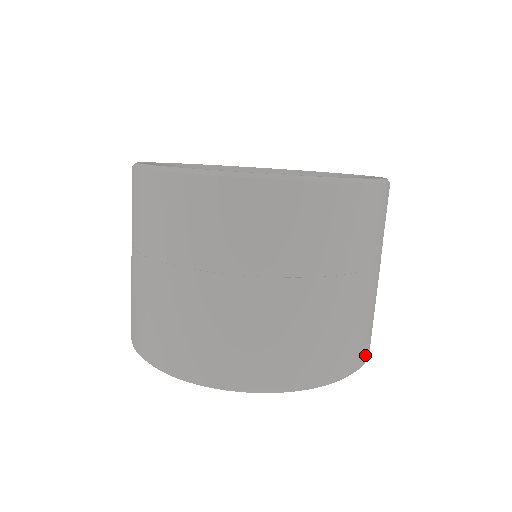
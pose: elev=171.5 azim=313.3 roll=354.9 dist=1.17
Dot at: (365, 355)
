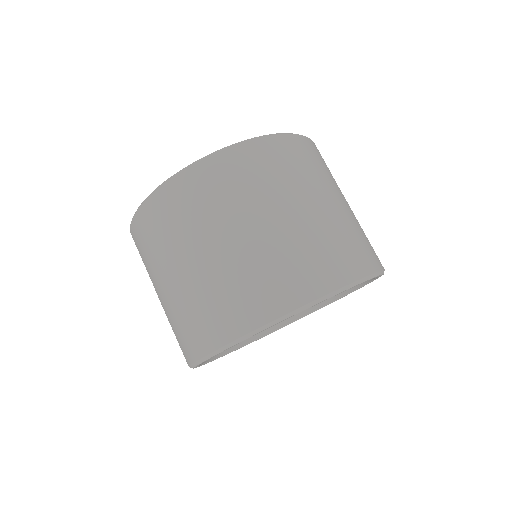
Dot at: occluded
